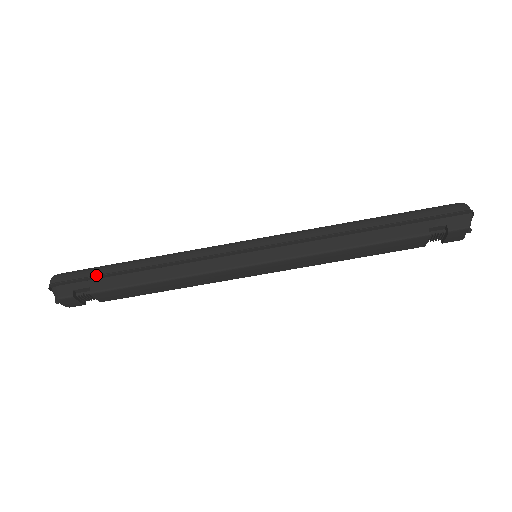
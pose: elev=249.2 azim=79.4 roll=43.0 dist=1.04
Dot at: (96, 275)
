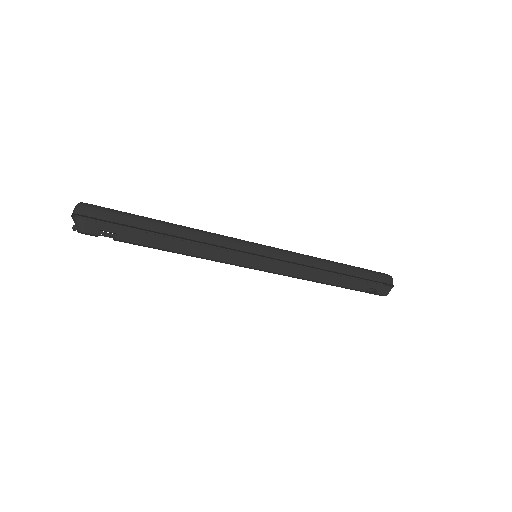
Dot at: (126, 224)
